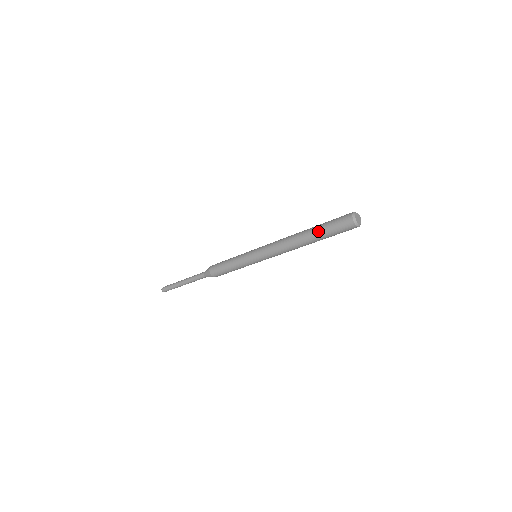
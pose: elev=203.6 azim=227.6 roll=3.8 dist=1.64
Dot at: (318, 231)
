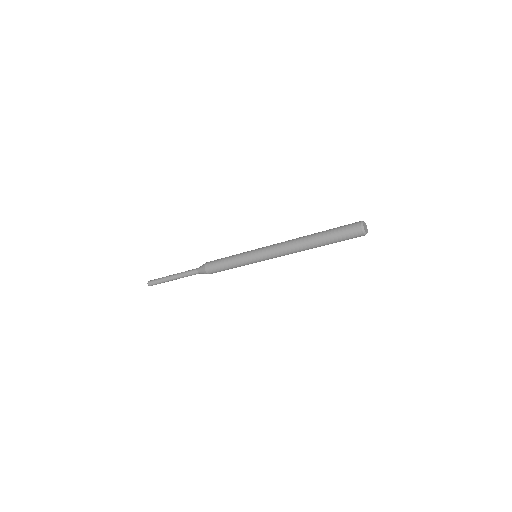
Dot at: (325, 237)
